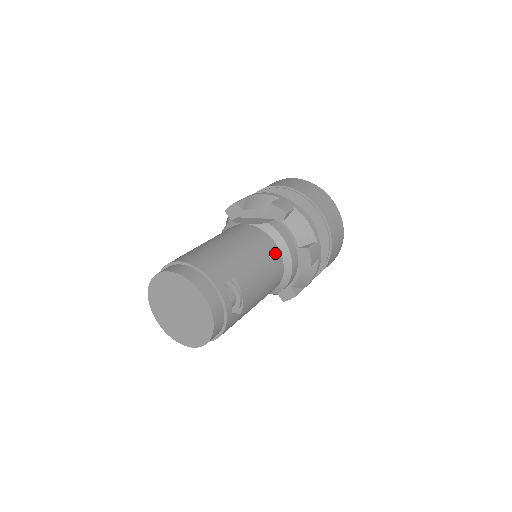
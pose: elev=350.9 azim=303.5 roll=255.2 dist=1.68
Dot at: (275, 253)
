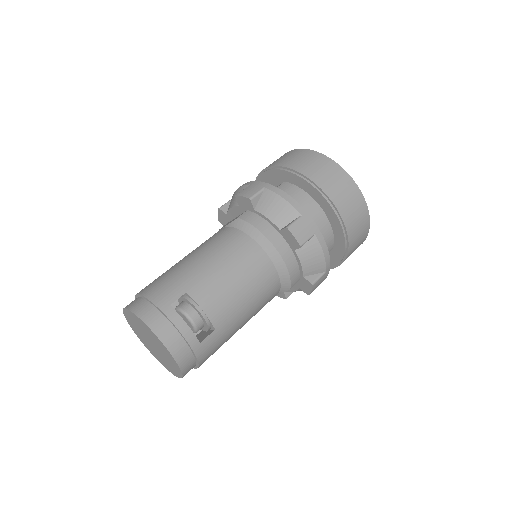
Dot at: (249, 248)
